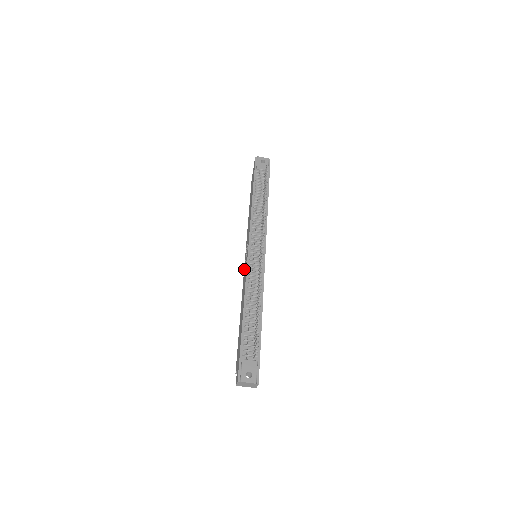
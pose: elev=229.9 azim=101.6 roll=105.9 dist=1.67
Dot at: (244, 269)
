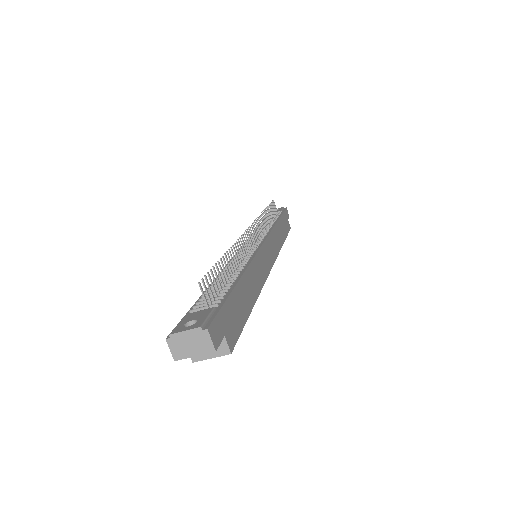
Dot at: occluded
